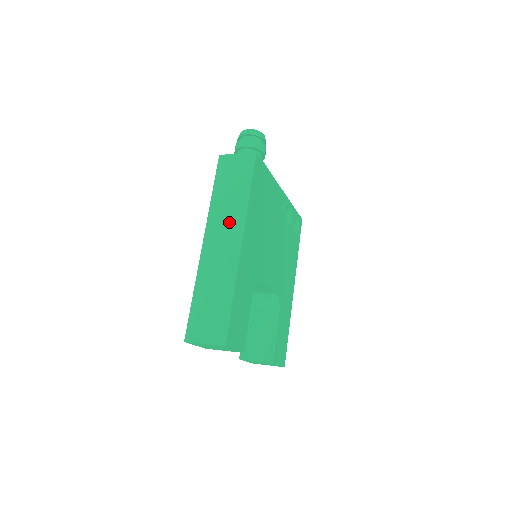
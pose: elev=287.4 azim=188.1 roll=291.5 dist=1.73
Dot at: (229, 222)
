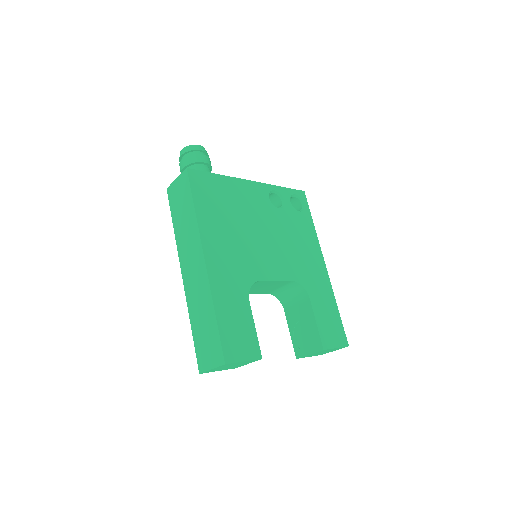
Dot at: (191, 245)
